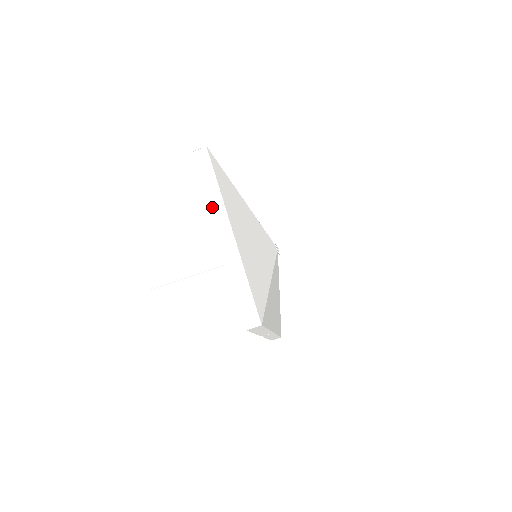
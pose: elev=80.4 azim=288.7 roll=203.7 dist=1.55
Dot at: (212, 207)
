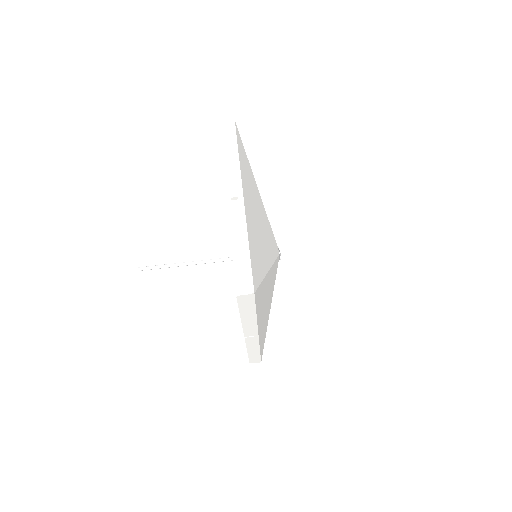
Dot at: (228, 173)
